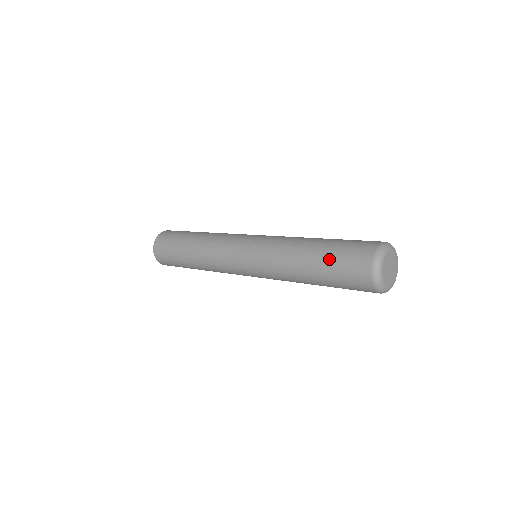
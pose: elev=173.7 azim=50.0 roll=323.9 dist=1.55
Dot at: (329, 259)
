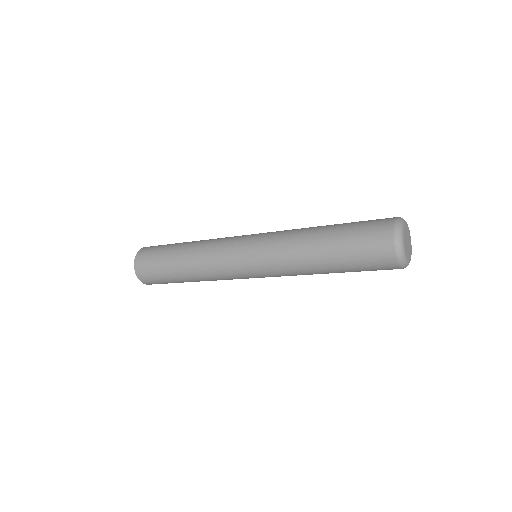
Dot at: (346, 247)
